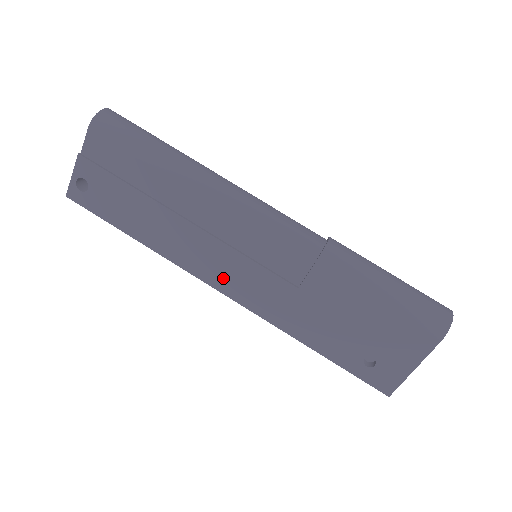
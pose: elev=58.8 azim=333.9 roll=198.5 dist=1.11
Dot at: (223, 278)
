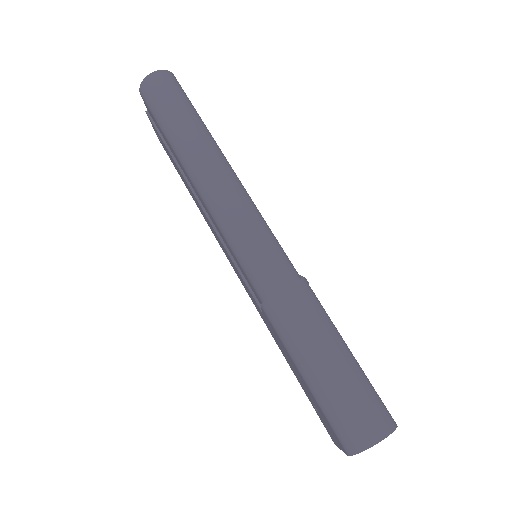
Dot at: occluded
